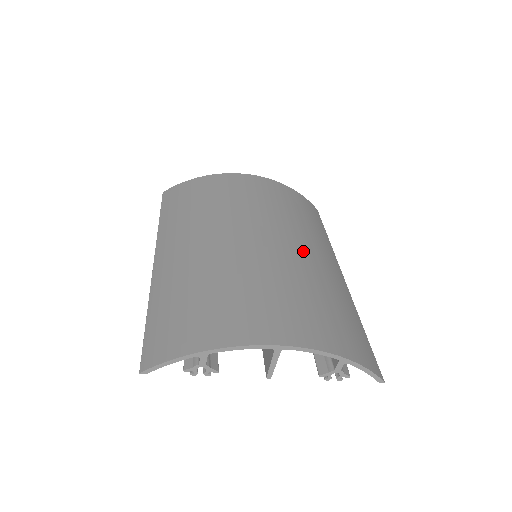
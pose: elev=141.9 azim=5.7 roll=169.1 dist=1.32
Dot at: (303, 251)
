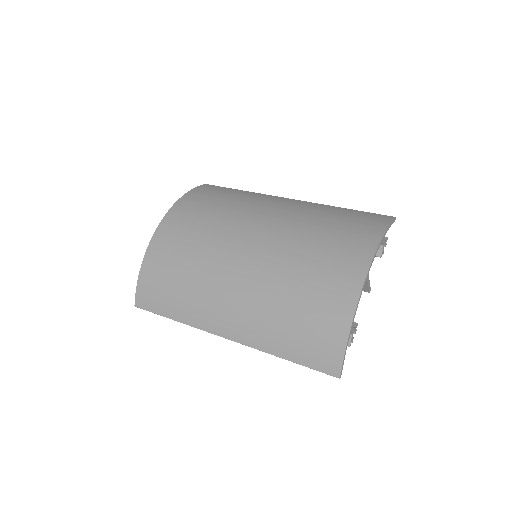
Dot at: (270, 219)
